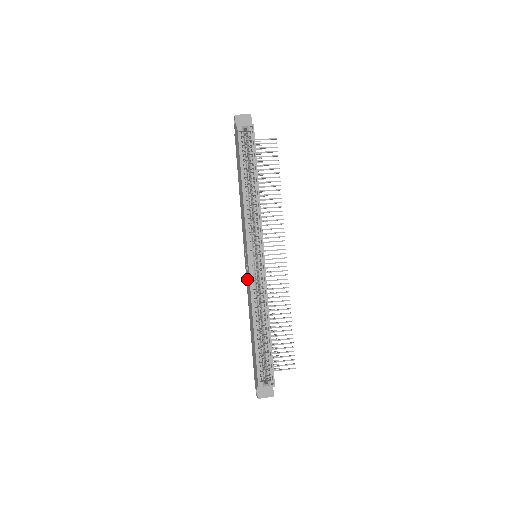
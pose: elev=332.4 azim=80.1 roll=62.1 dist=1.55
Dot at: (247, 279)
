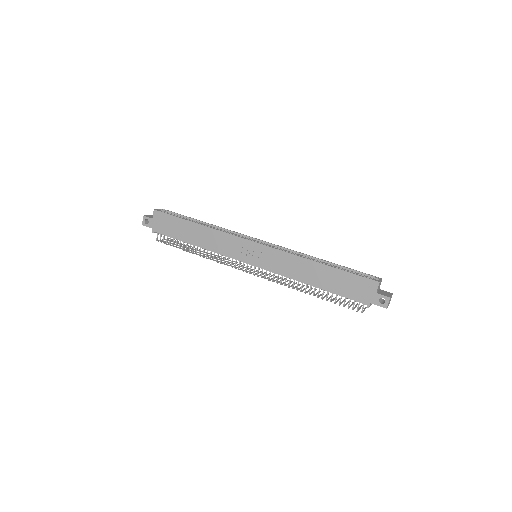
Dot at: (271, 263)
